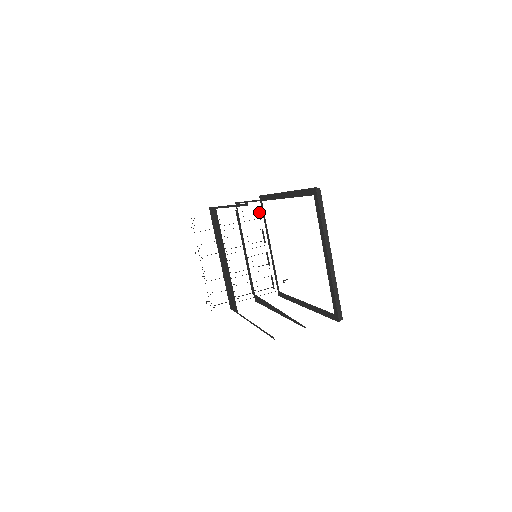
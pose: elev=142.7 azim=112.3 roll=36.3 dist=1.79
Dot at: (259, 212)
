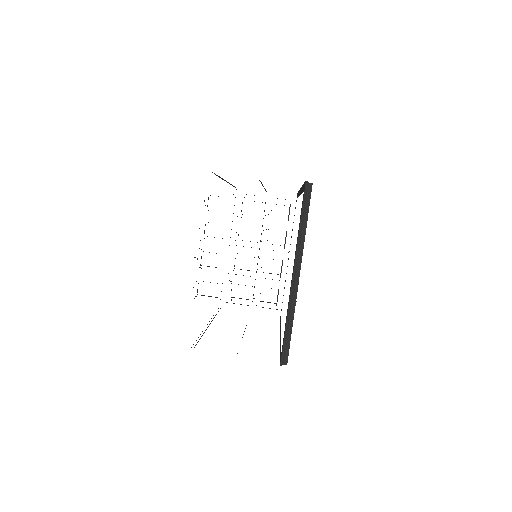
Dot at: (289, 211)
